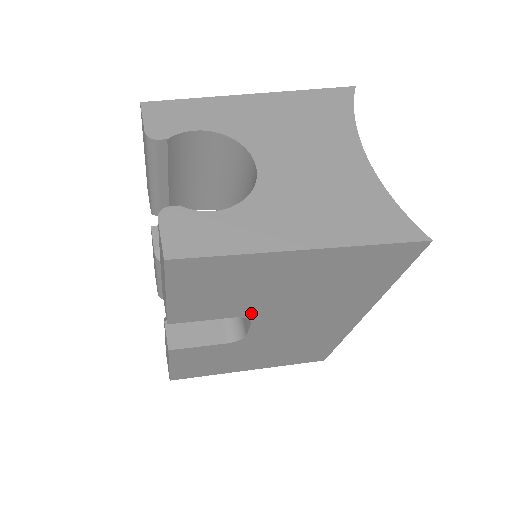
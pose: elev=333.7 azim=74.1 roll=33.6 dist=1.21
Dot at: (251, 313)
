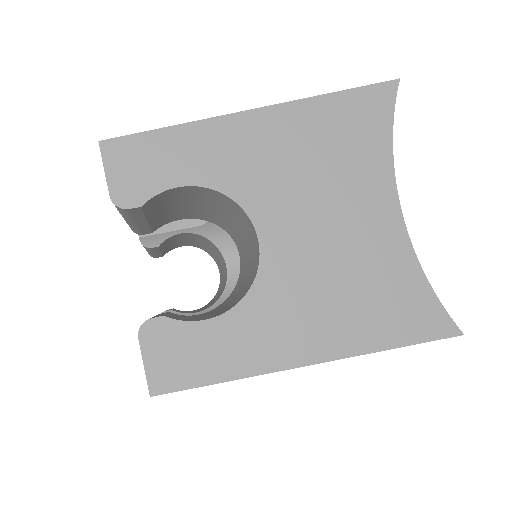
Dot at: occluded
